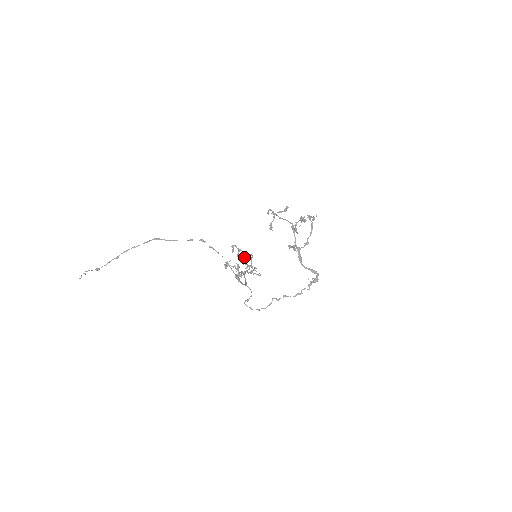
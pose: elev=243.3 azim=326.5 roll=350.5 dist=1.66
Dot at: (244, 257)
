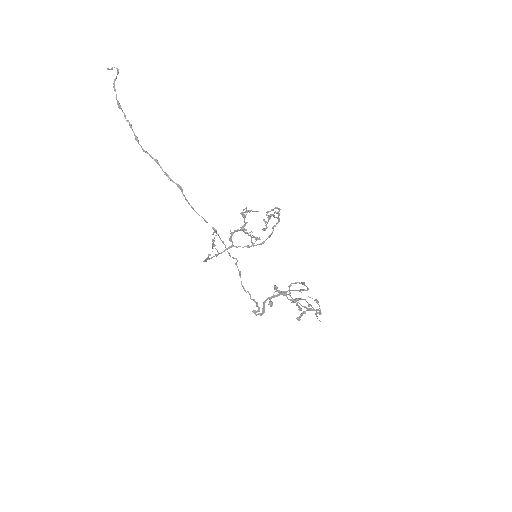
Dot at: (275, 217)
